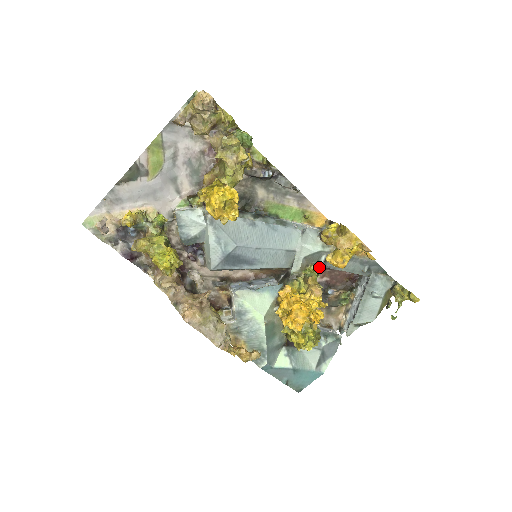
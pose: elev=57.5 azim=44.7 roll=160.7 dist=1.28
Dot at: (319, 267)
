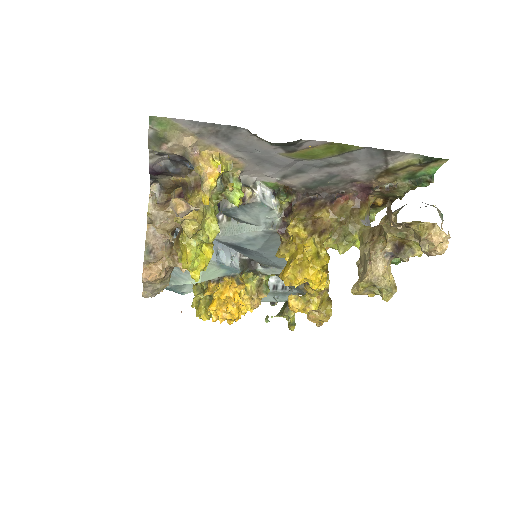
Dot at: occluded
